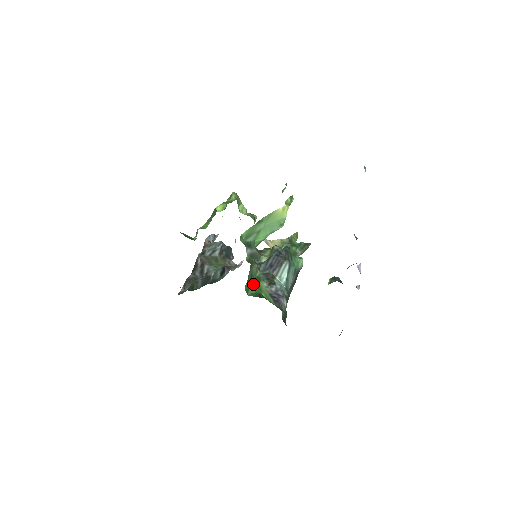
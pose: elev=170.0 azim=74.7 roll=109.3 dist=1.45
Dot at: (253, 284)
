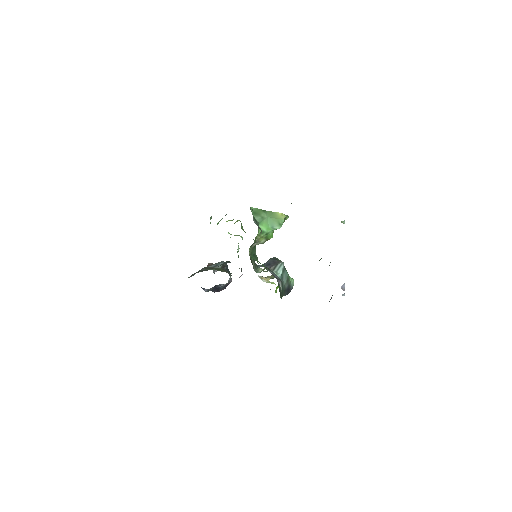
Dot at: (255, 259)
